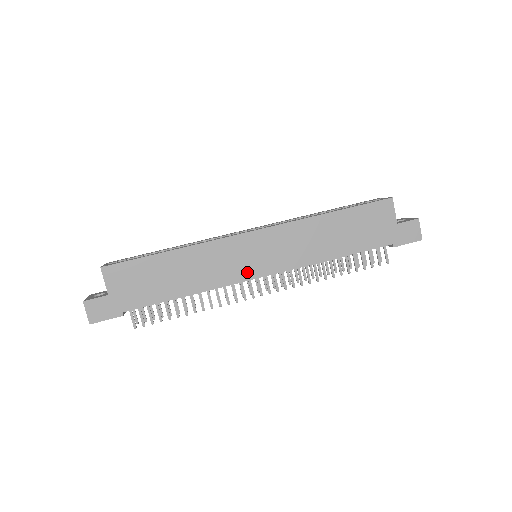
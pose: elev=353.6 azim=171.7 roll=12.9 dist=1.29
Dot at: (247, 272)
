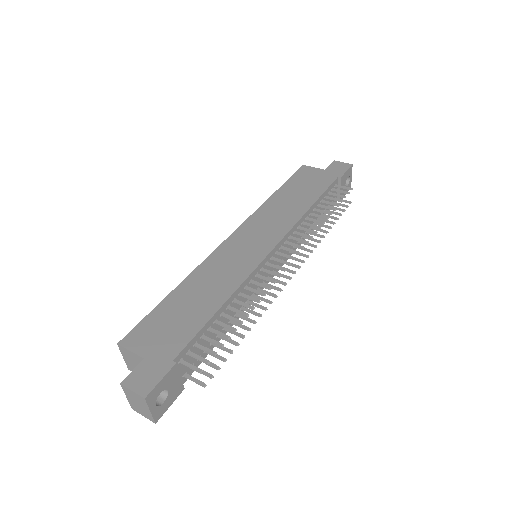
Dot at: (257, 255)
